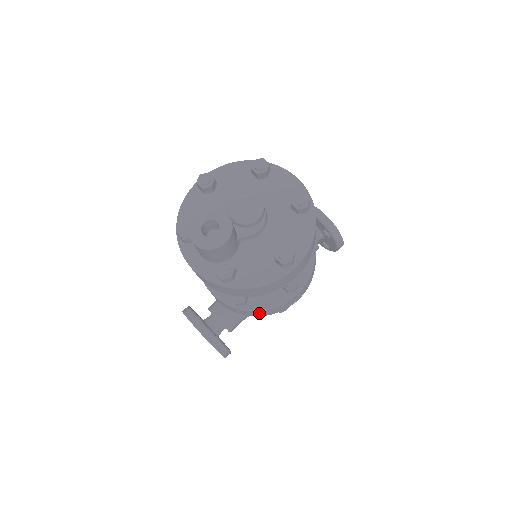
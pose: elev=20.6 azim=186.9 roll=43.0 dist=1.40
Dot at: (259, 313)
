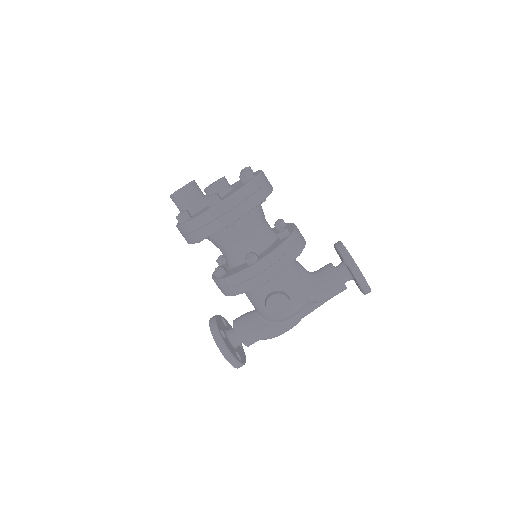
Dot at: (230, 286)
